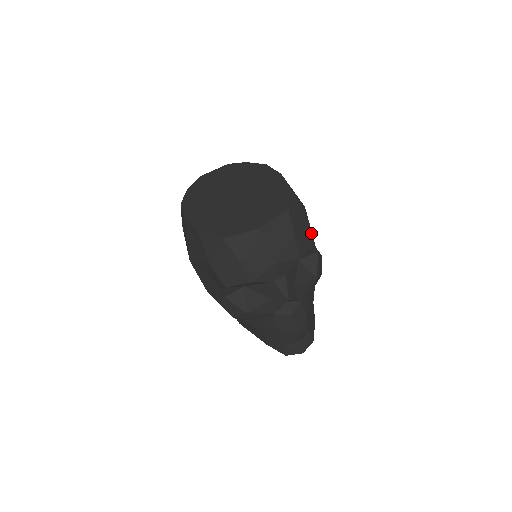
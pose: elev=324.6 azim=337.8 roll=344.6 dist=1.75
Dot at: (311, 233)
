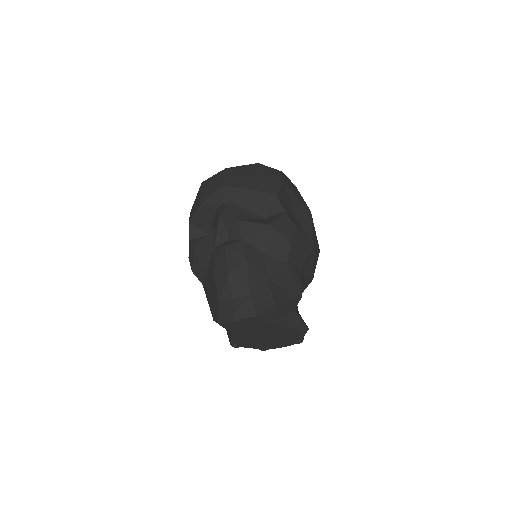
Dot at: (278, 188)
